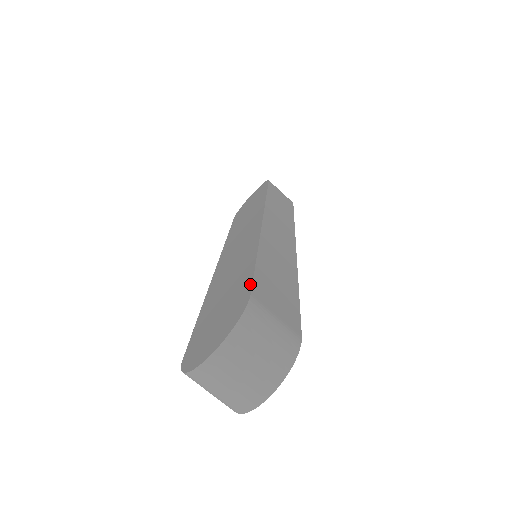
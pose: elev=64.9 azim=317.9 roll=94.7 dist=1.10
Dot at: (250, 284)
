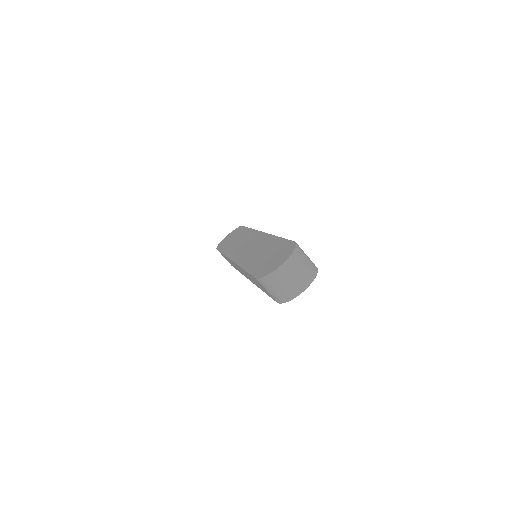
Dot at: (289, 241)
